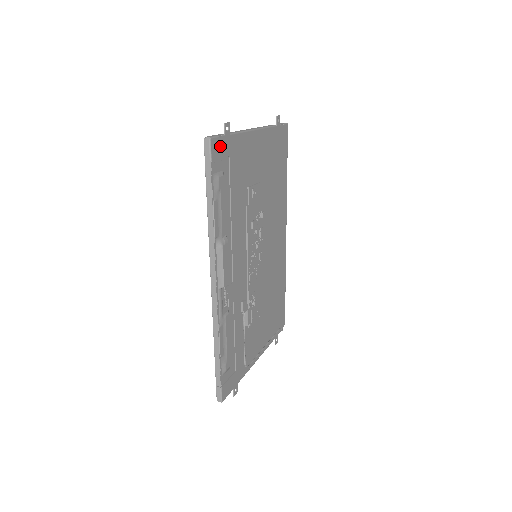
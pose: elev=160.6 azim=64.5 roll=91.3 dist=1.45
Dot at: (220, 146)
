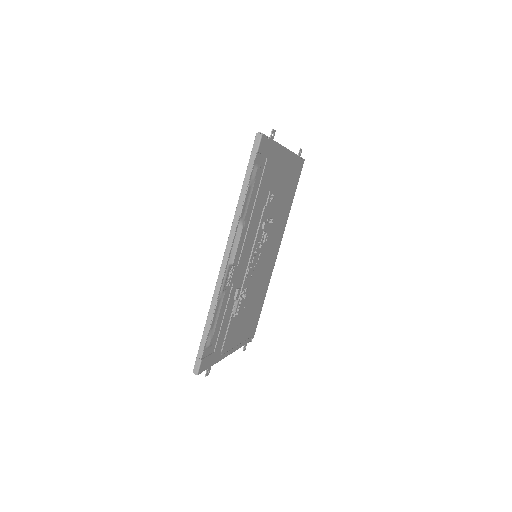
Dot at: (265, 144)
